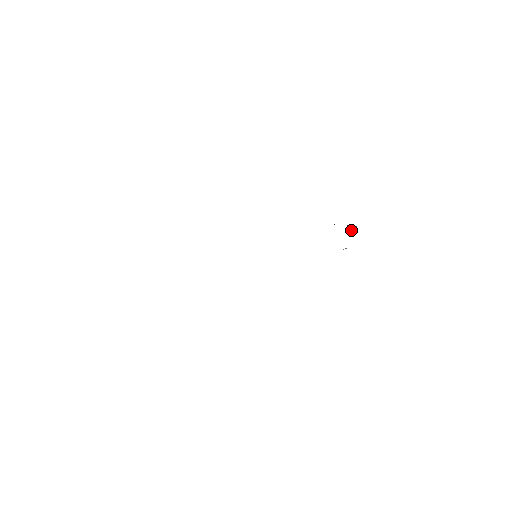
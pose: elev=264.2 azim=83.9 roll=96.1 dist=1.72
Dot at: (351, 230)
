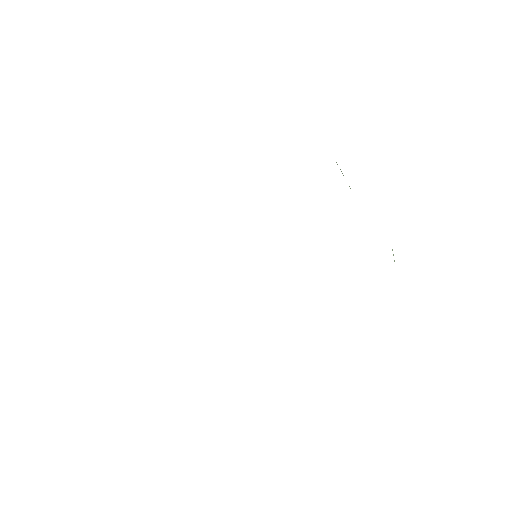
Dot at: occluded
